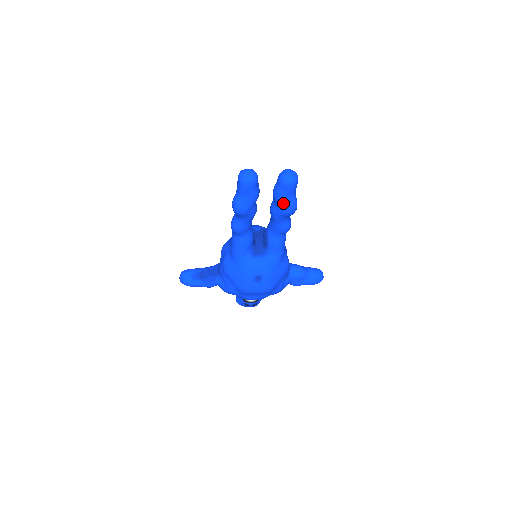
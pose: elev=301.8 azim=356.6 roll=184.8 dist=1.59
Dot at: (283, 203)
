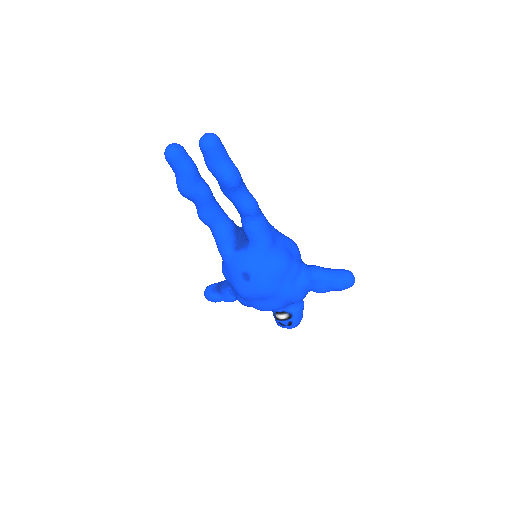
Dot at: (215, 172)
